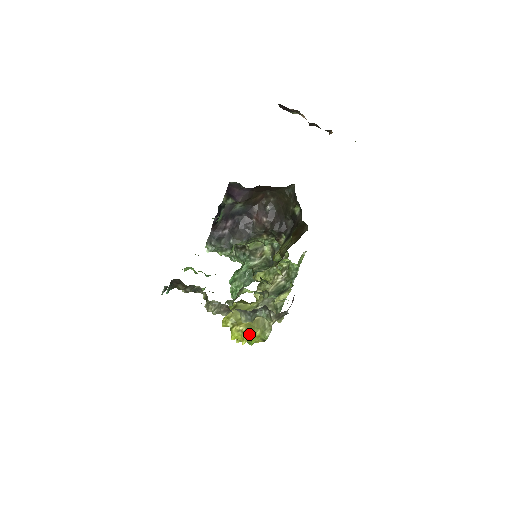
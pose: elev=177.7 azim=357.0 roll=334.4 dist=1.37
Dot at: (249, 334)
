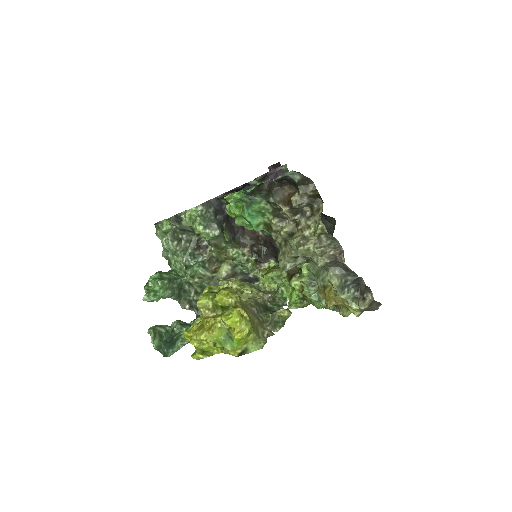
Dot at: (250, 328)
